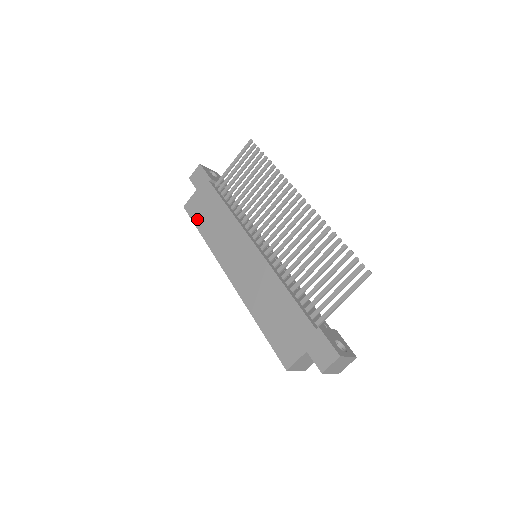
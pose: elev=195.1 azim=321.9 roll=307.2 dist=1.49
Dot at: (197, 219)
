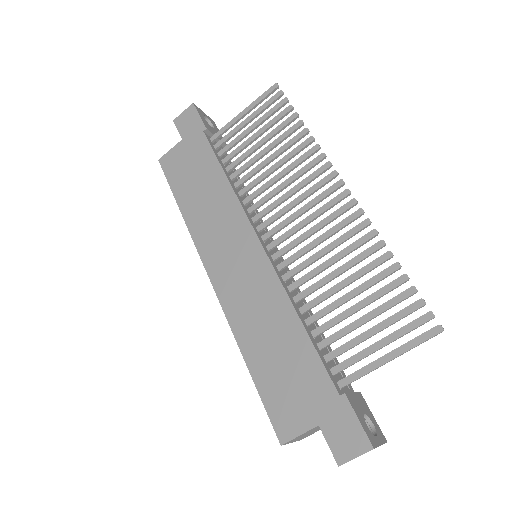
Dot at: (176, 182)
